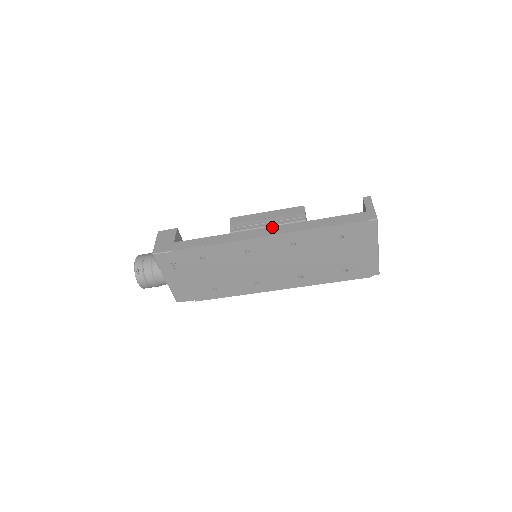
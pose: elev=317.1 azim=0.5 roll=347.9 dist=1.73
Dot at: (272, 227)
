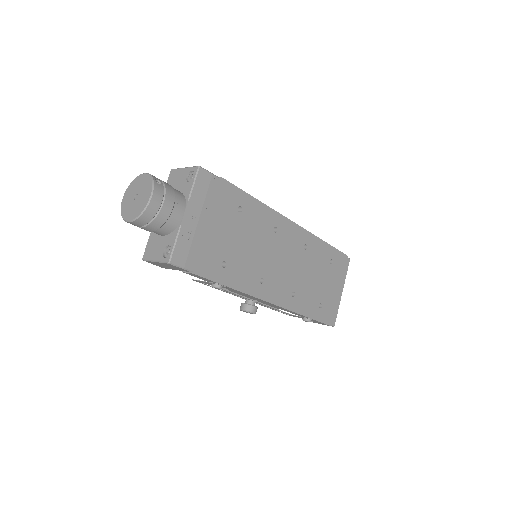
Dot at: occluded
